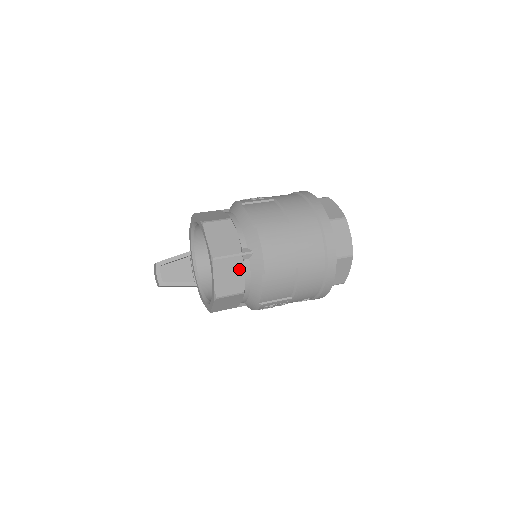
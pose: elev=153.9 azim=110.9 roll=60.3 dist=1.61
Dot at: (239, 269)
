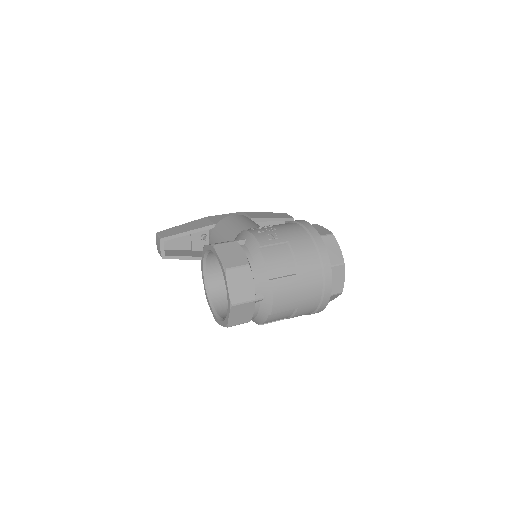
Dot at: (250, 309)
